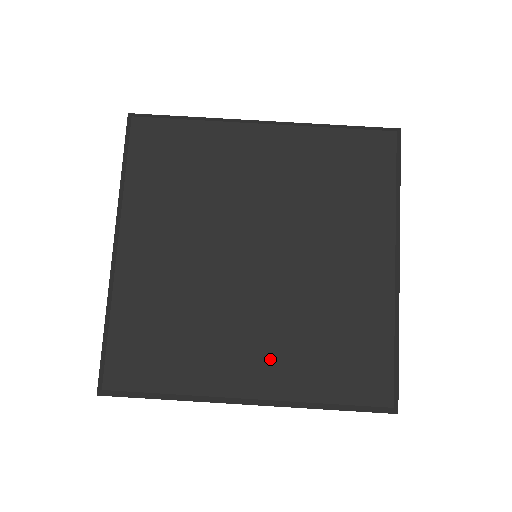
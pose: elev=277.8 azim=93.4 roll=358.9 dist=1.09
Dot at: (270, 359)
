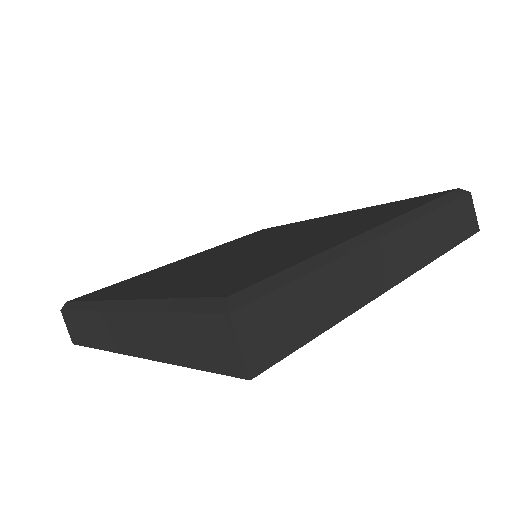
Dot at: (349, 228)
